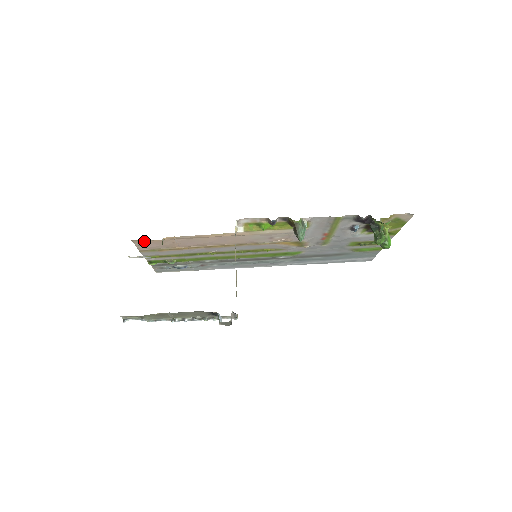
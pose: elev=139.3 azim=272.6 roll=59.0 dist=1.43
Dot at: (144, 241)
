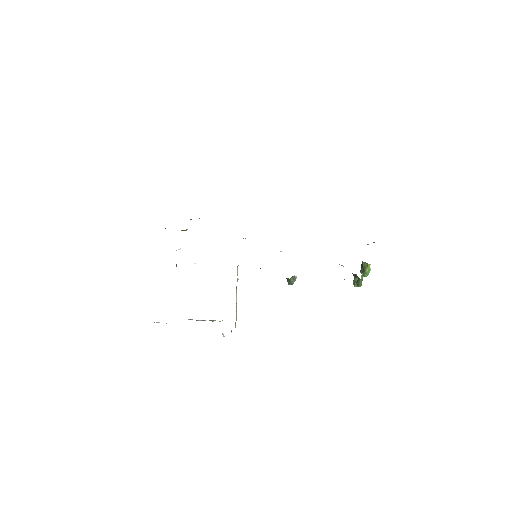
Dot at: occluded
